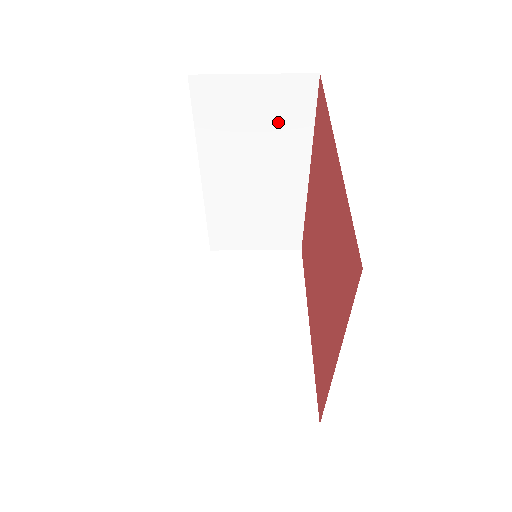
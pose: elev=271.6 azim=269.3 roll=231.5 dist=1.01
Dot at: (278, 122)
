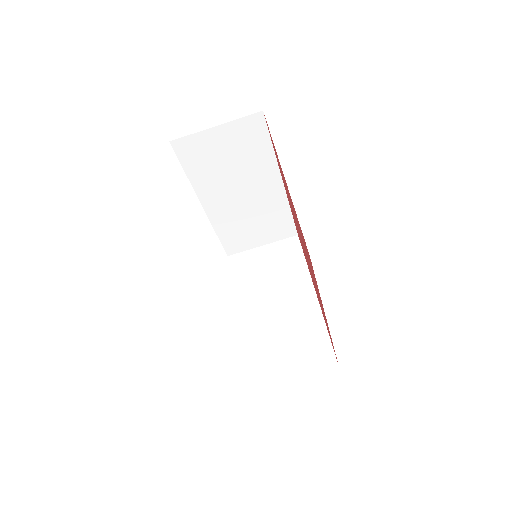
Dot at: (245, 152)
